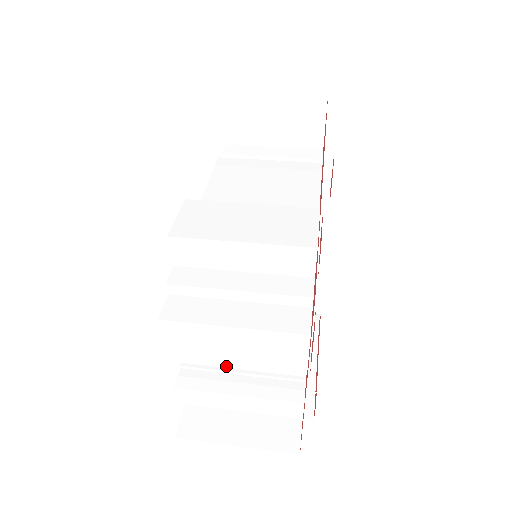
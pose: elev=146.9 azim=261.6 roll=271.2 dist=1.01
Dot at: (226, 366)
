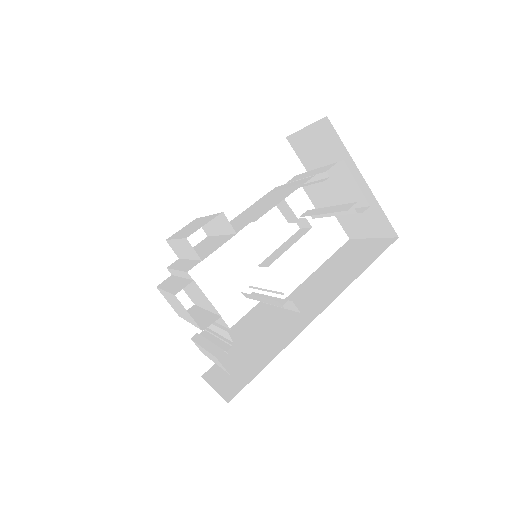
Dot at: (214, 330)
